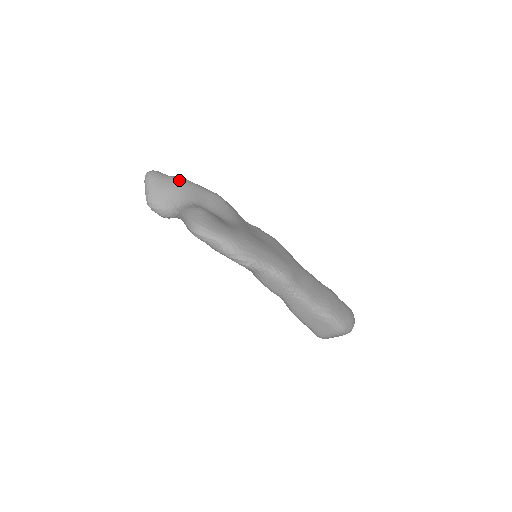
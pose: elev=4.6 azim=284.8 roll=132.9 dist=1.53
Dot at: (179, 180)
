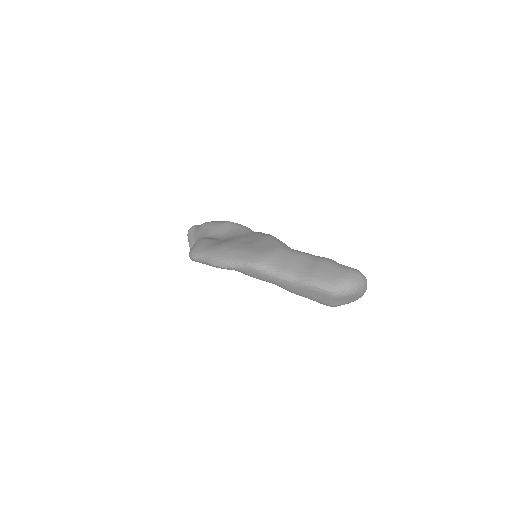
Dot at: (202, 225)
